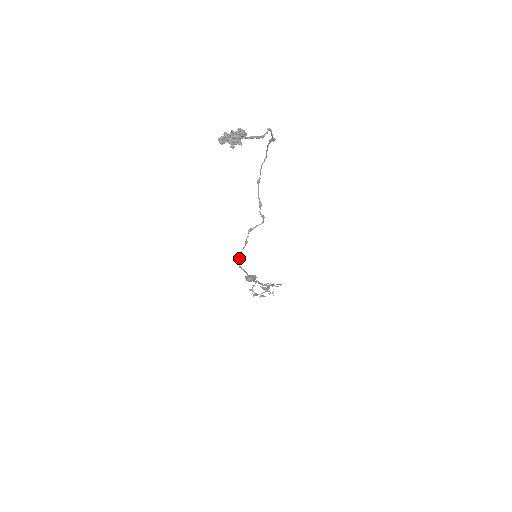
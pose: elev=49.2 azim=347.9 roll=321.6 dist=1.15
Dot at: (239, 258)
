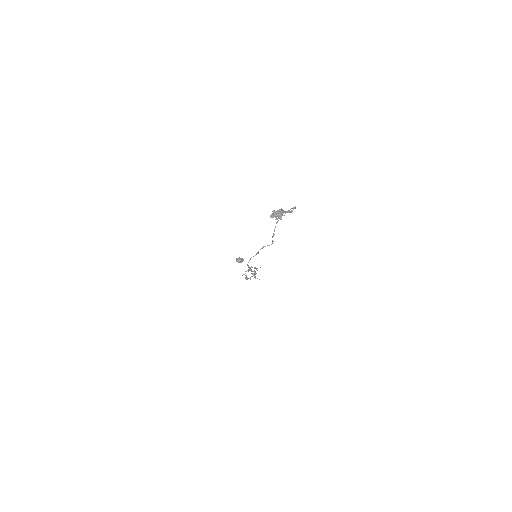
Dot at: (249, 260)
